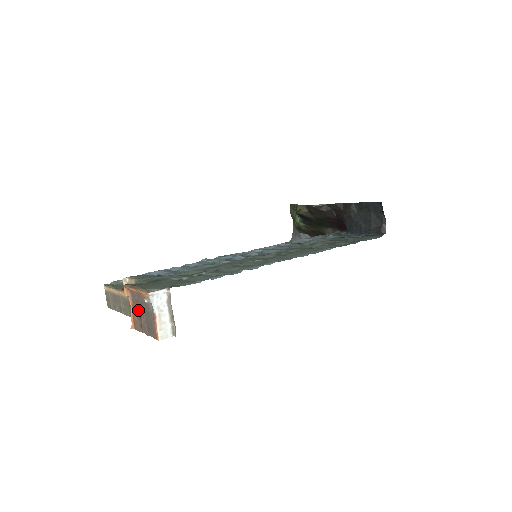
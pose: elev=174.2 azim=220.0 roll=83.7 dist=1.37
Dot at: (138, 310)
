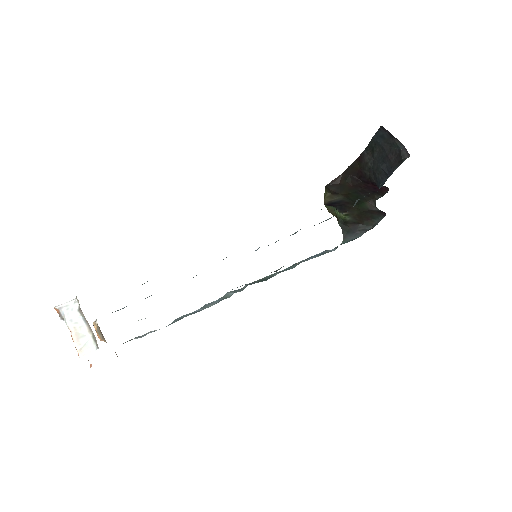
Dot at: occluded
